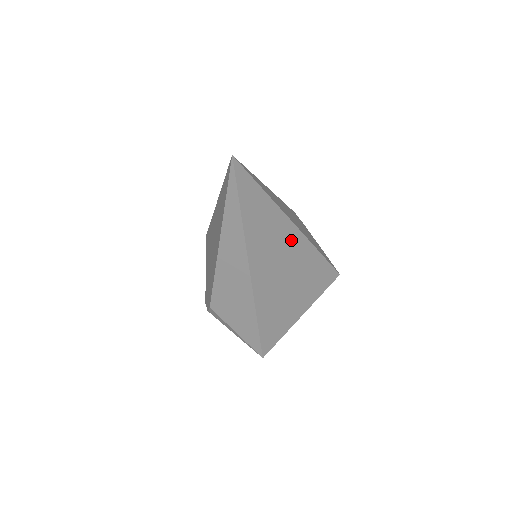
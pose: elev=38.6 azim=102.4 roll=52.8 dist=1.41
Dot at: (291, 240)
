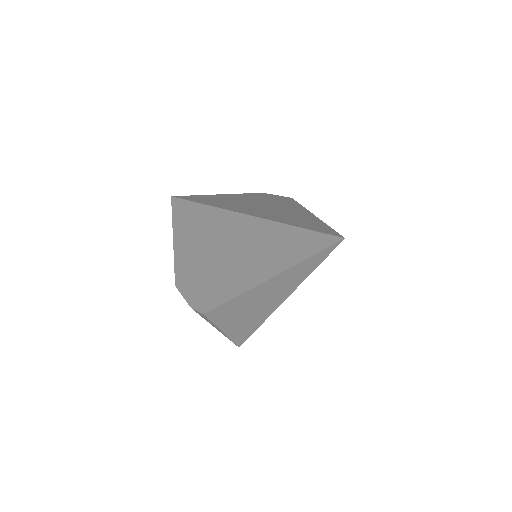
Dot at: occluded
